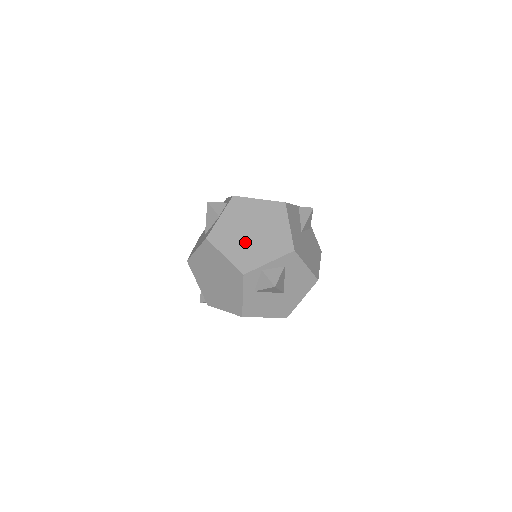
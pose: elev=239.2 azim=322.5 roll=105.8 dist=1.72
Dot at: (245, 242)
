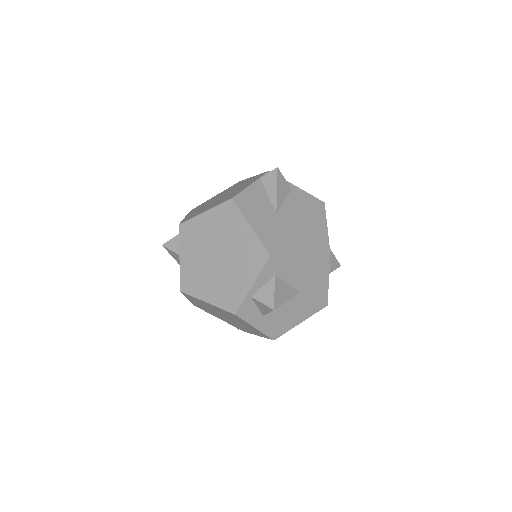
Dot at: (217, 274)
